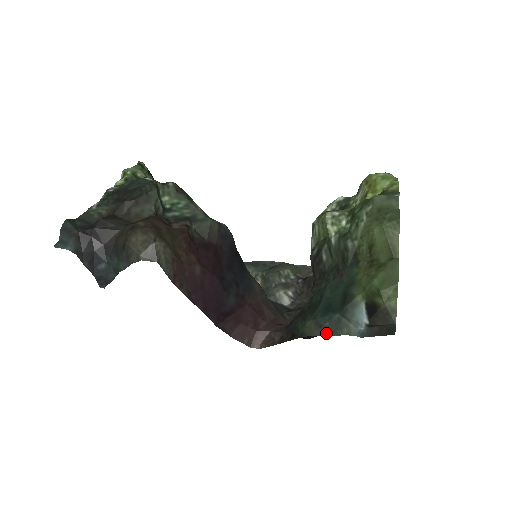
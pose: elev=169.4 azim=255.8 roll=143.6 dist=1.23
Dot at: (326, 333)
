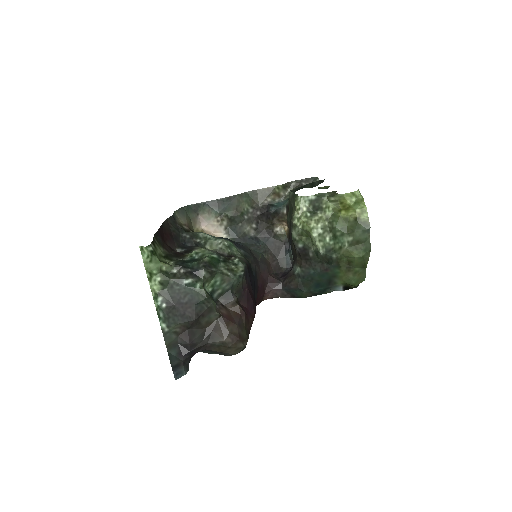
Dot at: (316, 295)
